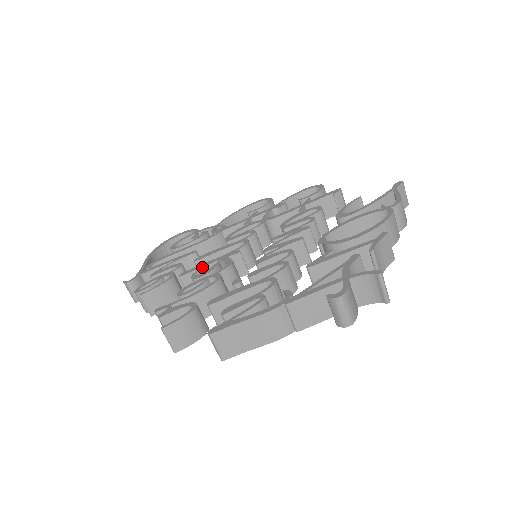
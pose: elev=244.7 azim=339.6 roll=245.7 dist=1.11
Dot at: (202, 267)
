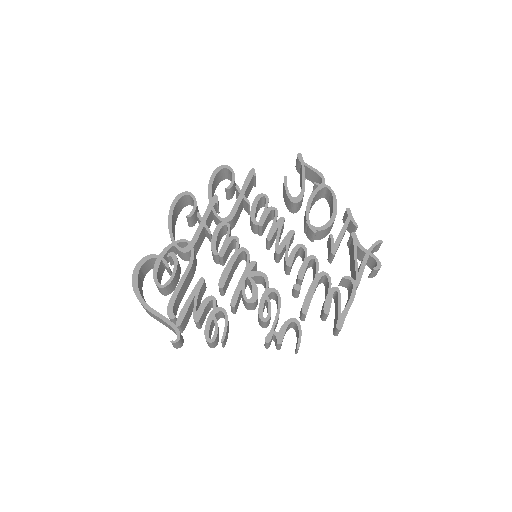
Dot at: (243, 290)
